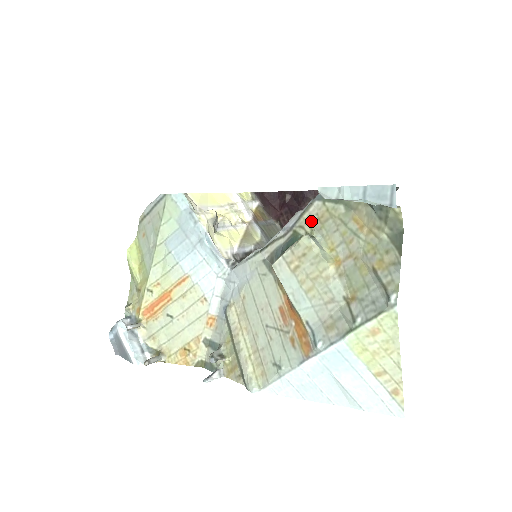
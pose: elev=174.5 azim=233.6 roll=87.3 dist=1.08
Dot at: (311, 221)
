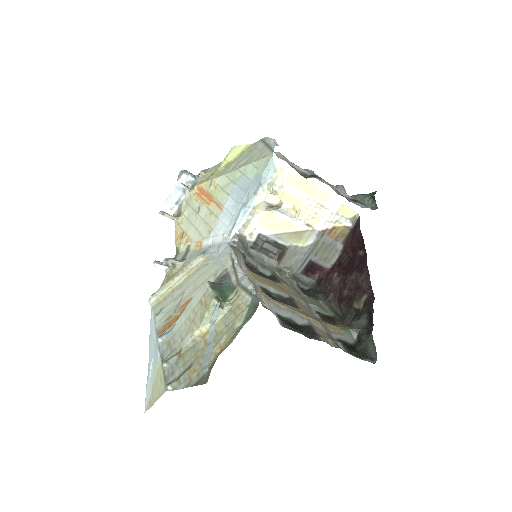
Dot at: (238, 300)
